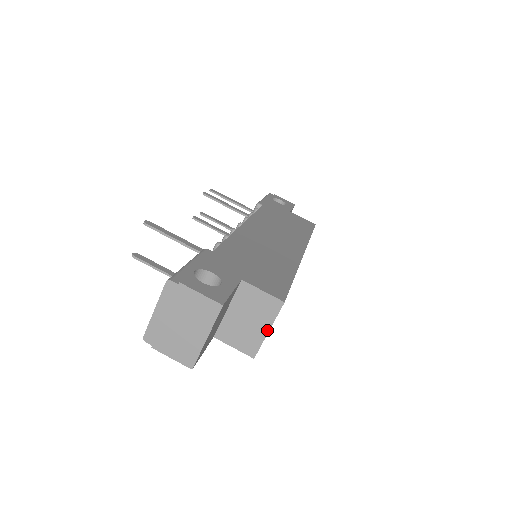
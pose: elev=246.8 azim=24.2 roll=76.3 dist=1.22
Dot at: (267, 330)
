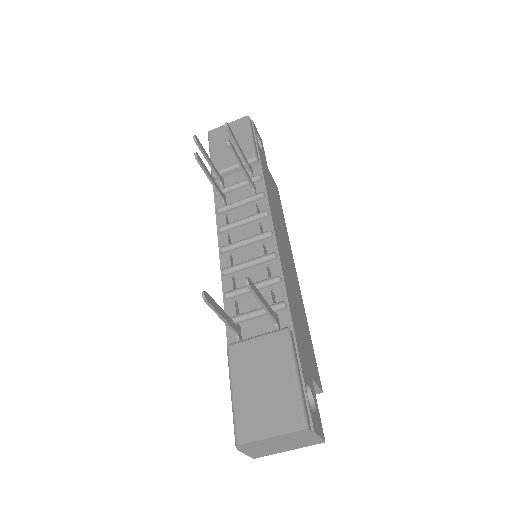
Dot at: occluded
